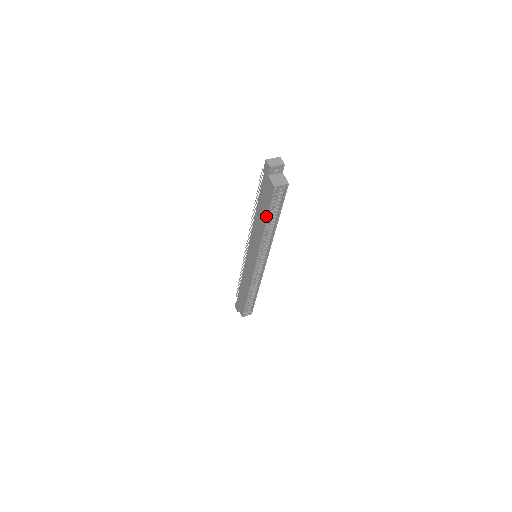
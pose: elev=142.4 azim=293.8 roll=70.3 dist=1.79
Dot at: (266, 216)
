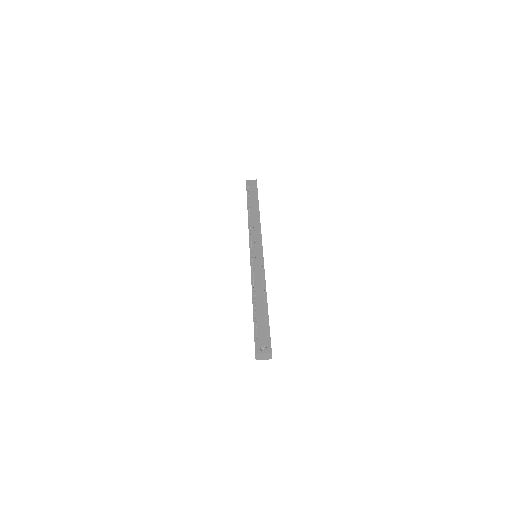
Dot at: occluded
